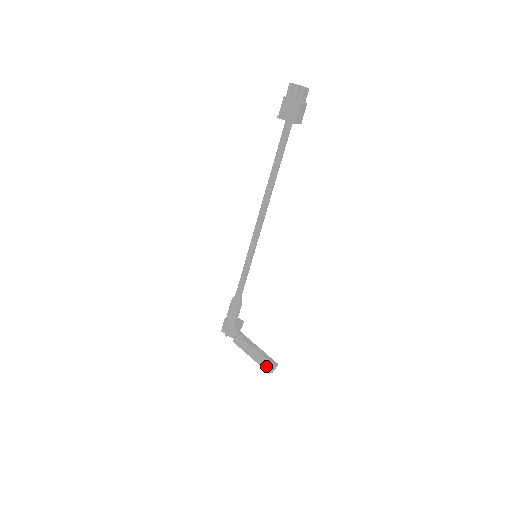
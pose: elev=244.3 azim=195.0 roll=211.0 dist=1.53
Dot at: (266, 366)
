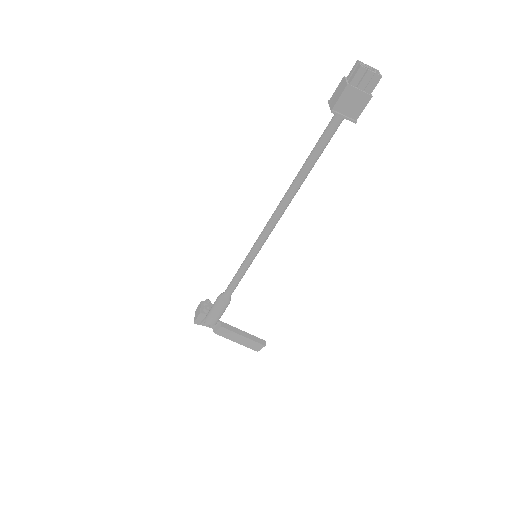
Dot at: (255, 347)
